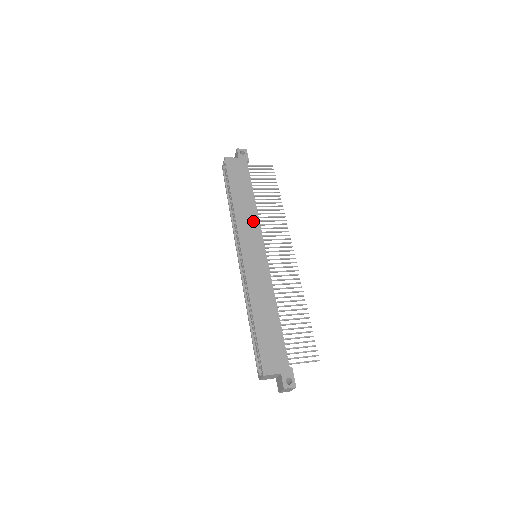
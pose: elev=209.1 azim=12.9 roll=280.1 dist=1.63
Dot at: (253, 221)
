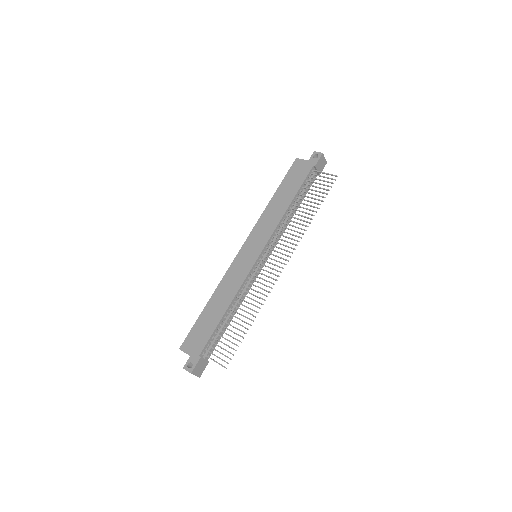
Dot at: (272, 224)
